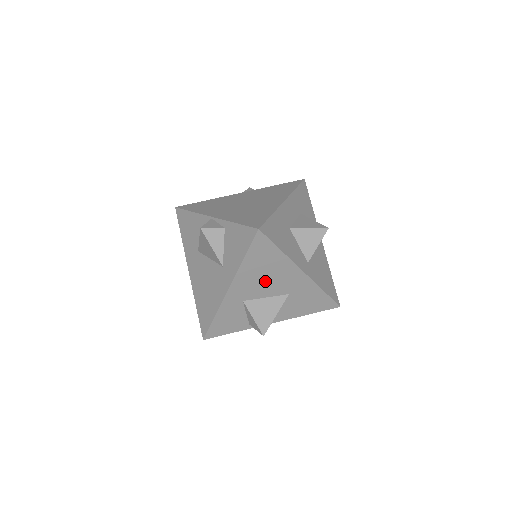
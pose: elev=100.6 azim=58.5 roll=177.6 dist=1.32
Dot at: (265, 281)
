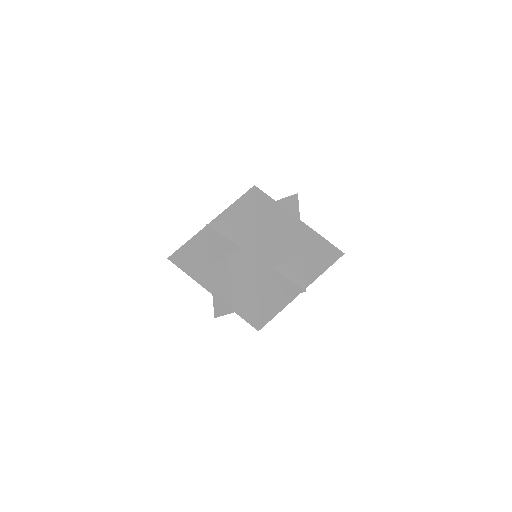
Dot at: (280, 240)
